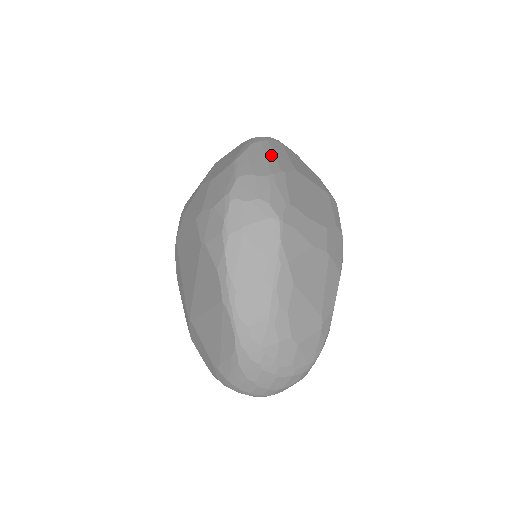
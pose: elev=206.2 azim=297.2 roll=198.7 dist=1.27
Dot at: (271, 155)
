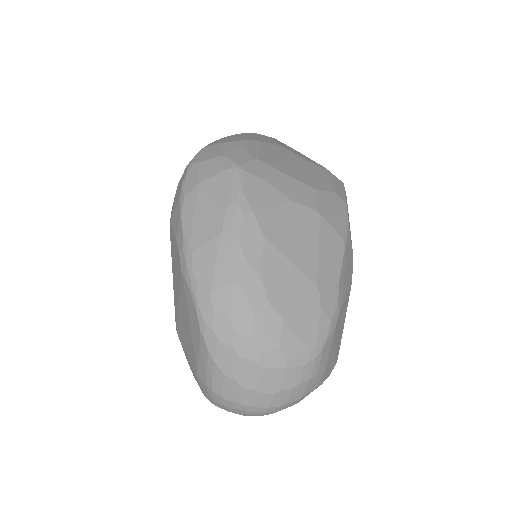
Dot at: (250, 136)
